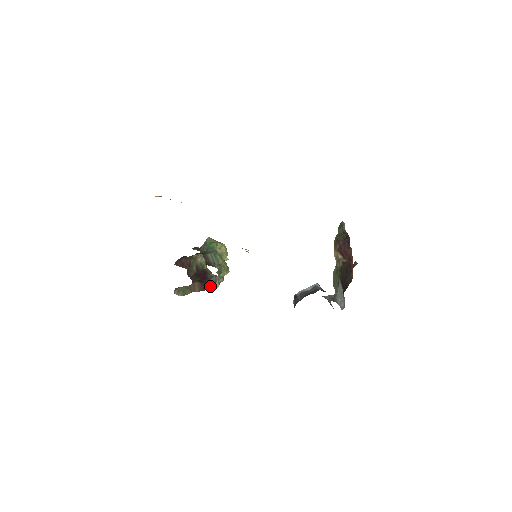
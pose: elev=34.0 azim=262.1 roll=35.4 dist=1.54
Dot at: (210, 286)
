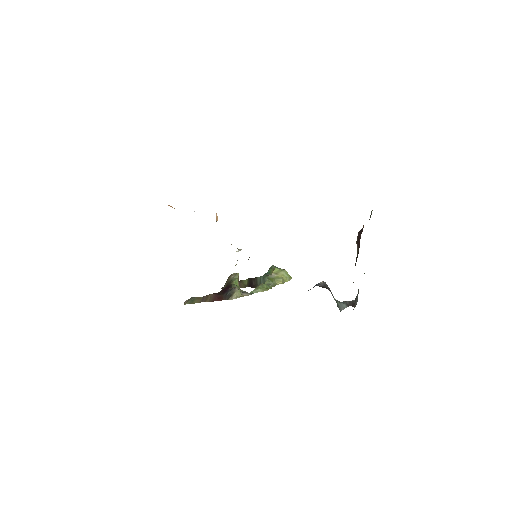
Dot at: (225, 298)
